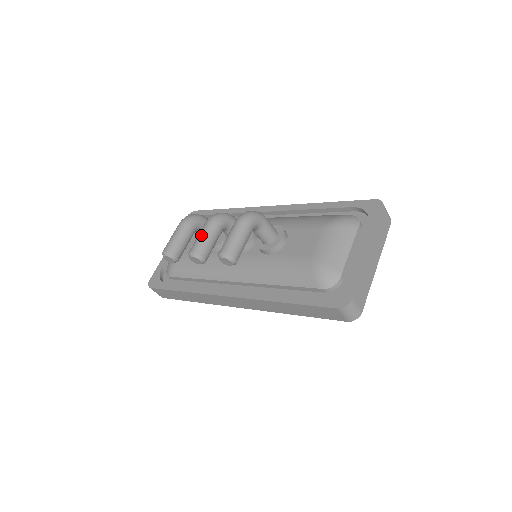
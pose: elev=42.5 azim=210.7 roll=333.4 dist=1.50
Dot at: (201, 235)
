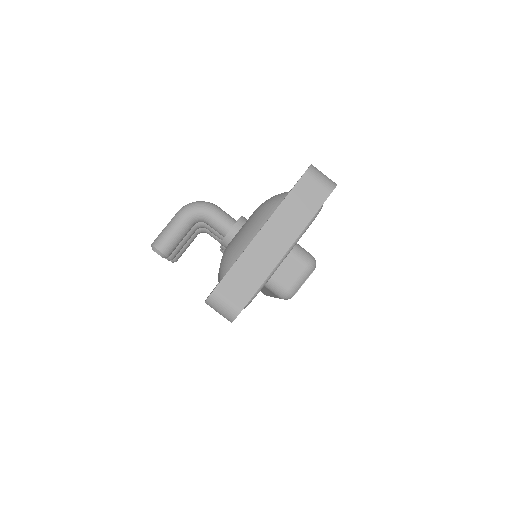
Dot at: occluded
